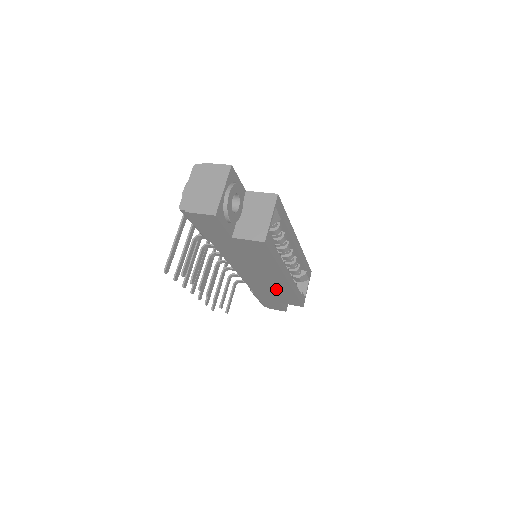
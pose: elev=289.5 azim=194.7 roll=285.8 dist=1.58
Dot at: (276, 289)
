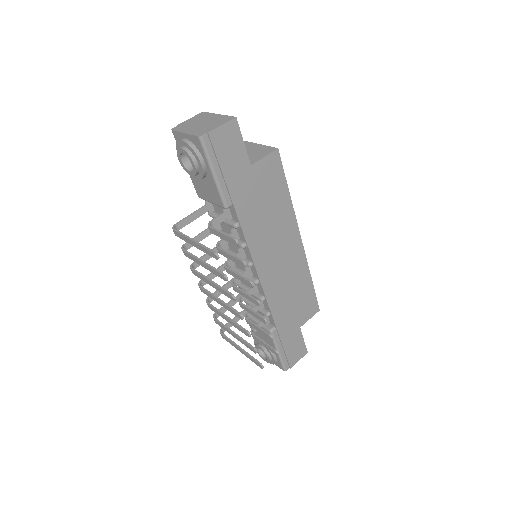
Dot at: (294, 283)
